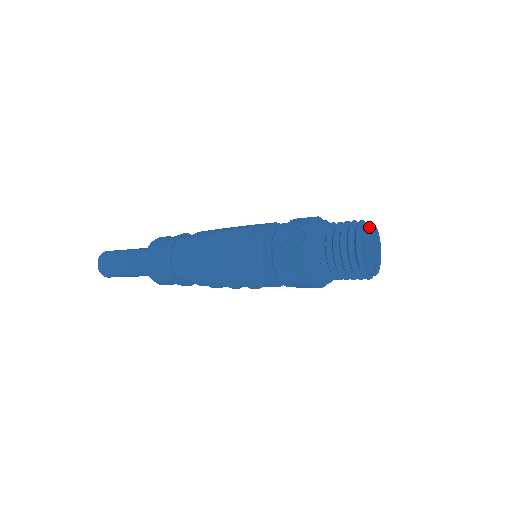
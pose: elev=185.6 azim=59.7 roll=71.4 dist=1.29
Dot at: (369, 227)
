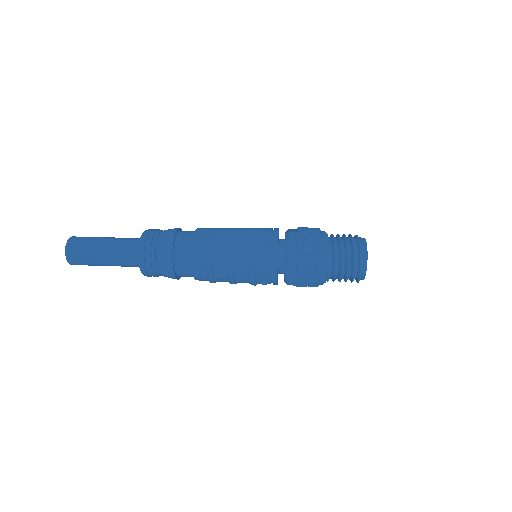
Dot at: (366, 242)
